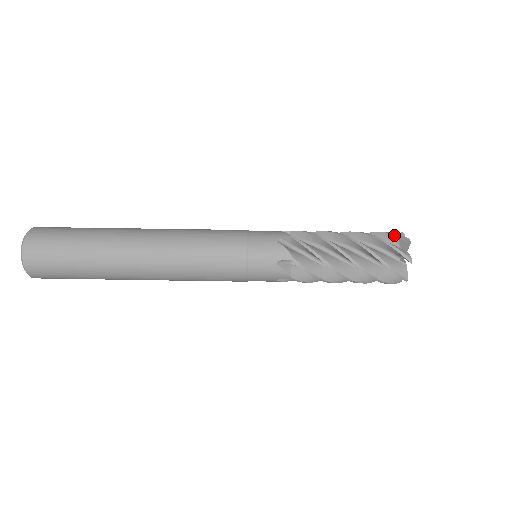
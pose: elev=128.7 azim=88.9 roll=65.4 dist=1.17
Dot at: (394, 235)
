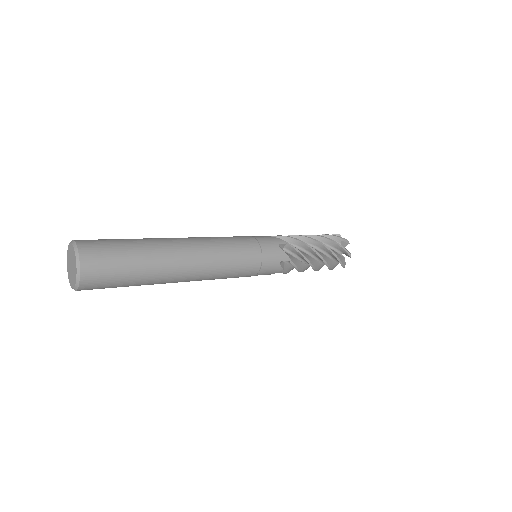
Dot at: occluded
